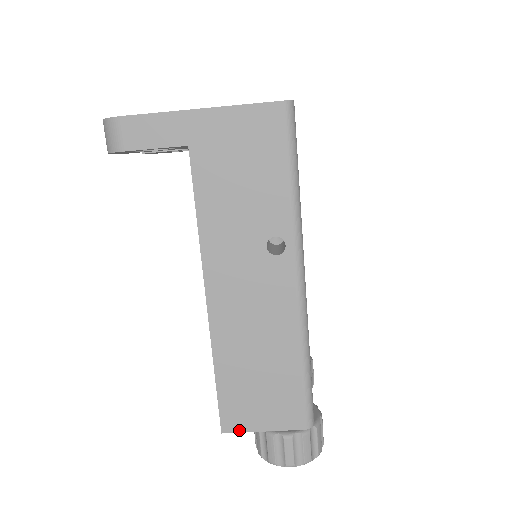
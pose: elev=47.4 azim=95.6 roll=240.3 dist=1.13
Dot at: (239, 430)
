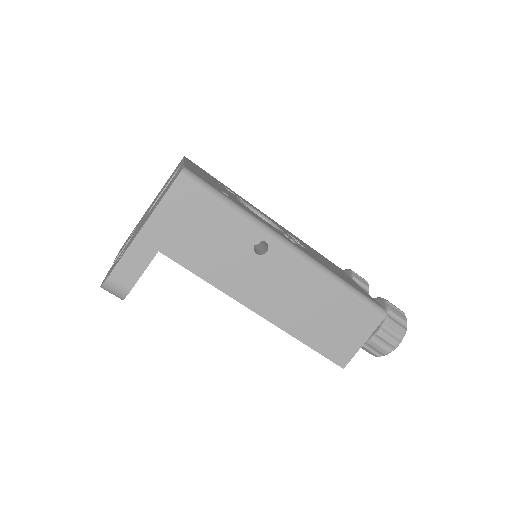
Dot at: (351, 357)
